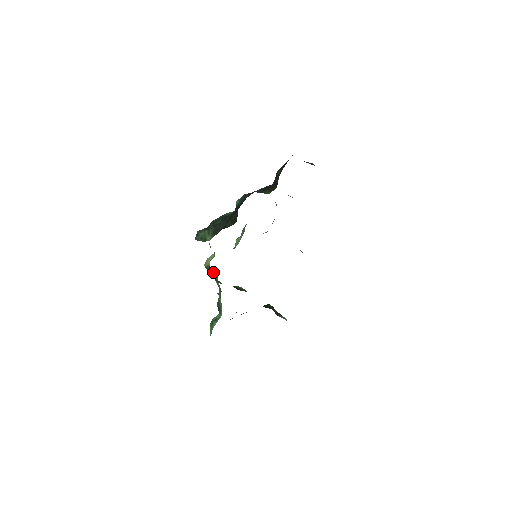
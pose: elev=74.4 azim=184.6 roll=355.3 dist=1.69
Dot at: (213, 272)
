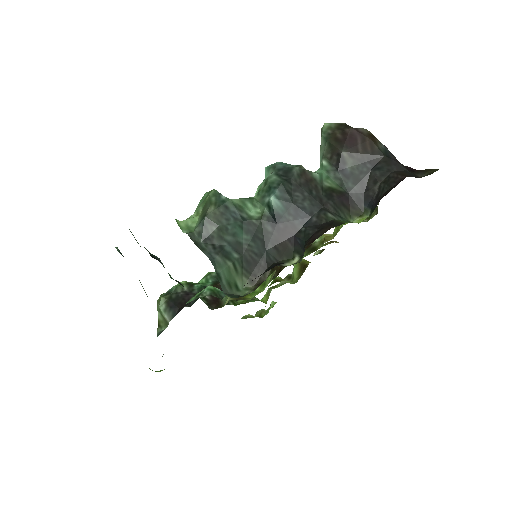
Dot at: (159, 260)
